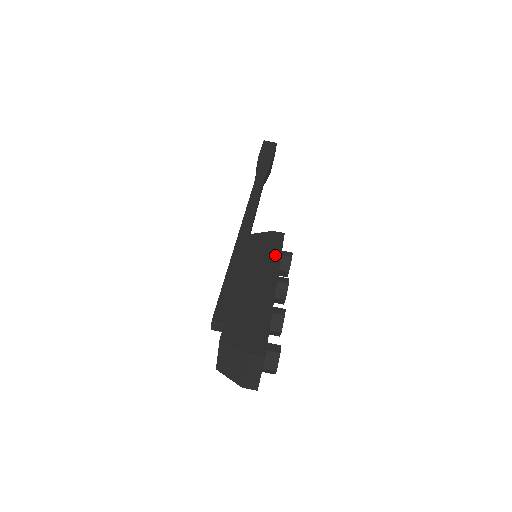
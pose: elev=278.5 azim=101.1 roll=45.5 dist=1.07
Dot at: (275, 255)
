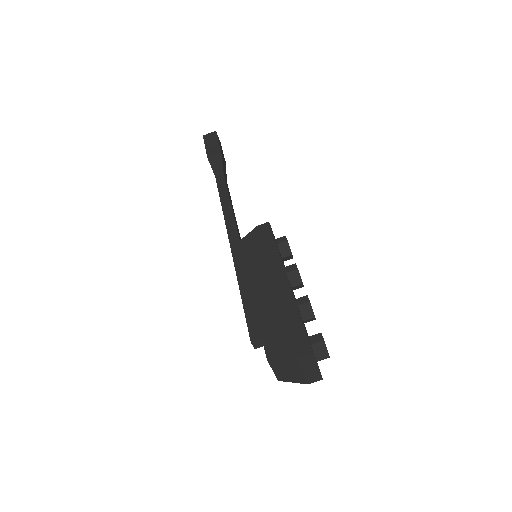
Dot at: (272, 249)
